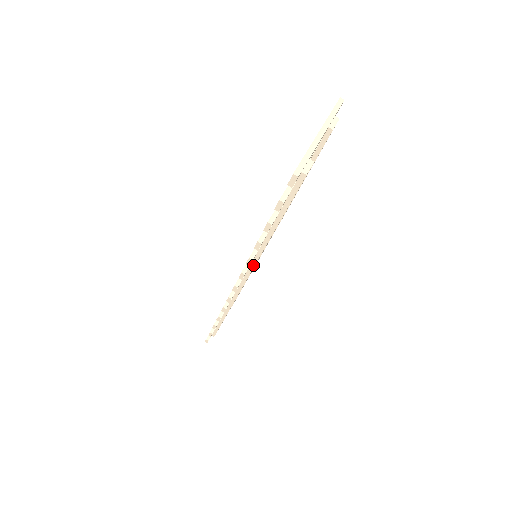
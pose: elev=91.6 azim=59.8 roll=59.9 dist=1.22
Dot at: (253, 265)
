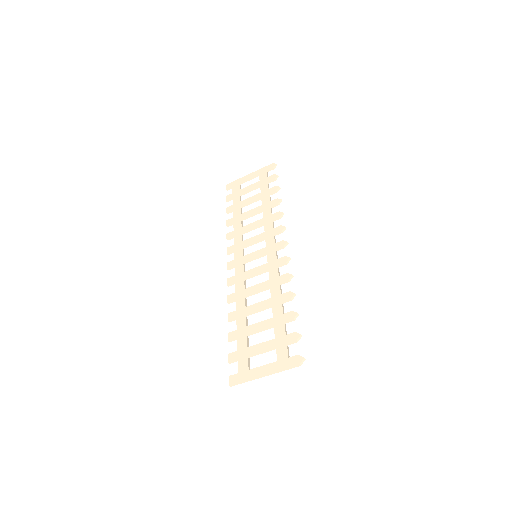
Dot at: (236, 287)
